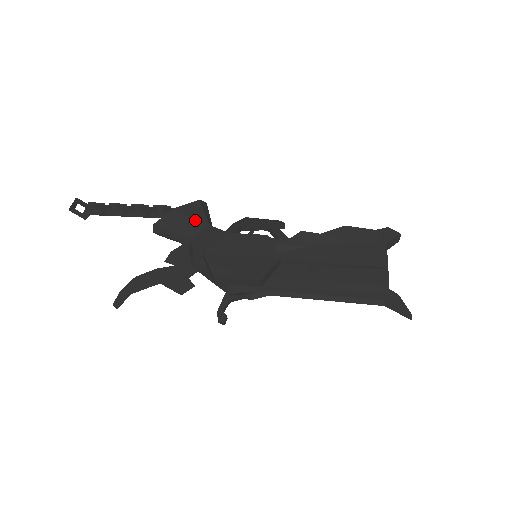
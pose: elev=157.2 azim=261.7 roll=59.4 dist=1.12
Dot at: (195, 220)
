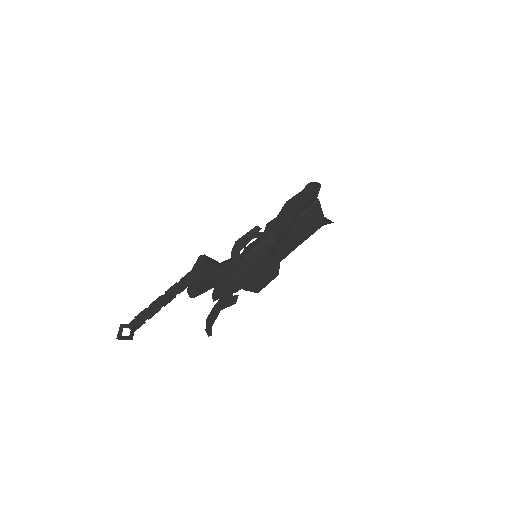
Dot at: (216, 275)
